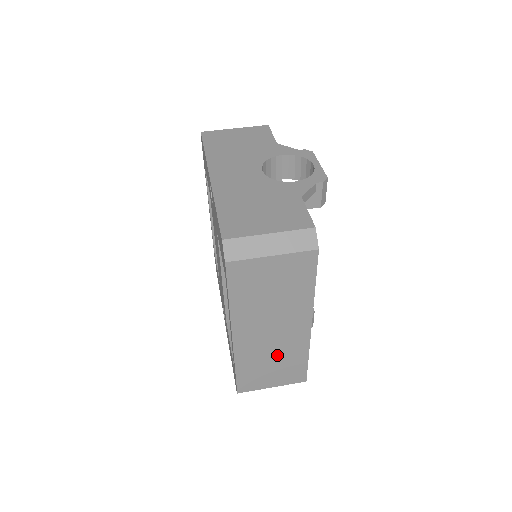
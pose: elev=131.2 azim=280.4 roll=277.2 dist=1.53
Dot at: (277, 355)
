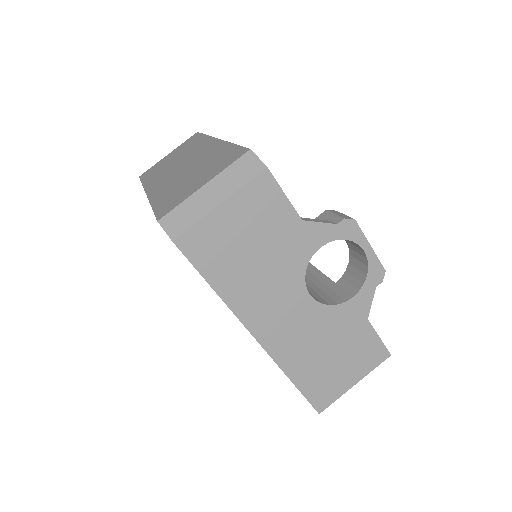
Dot at: occluded
